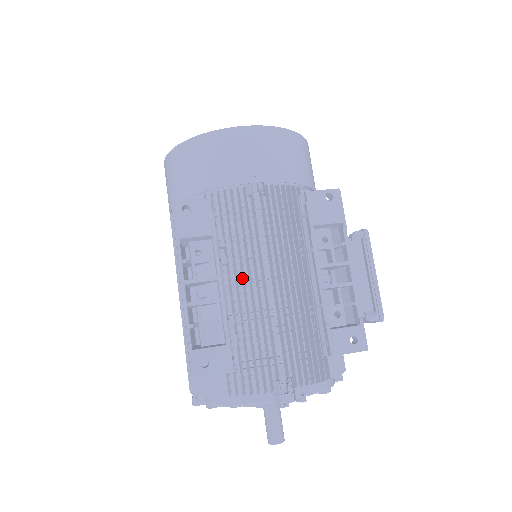
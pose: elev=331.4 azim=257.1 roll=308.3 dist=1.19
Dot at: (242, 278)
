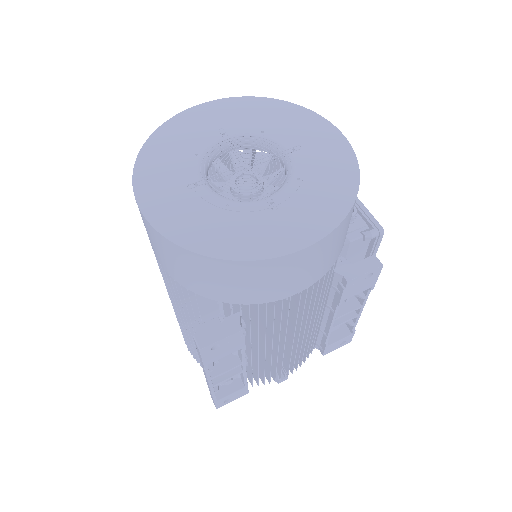
Dot at: (260, 340)
